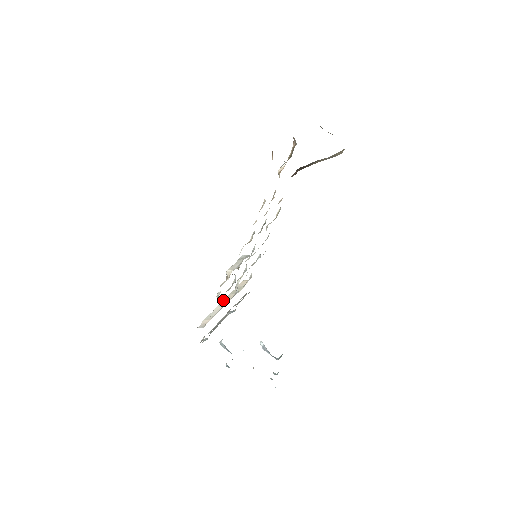
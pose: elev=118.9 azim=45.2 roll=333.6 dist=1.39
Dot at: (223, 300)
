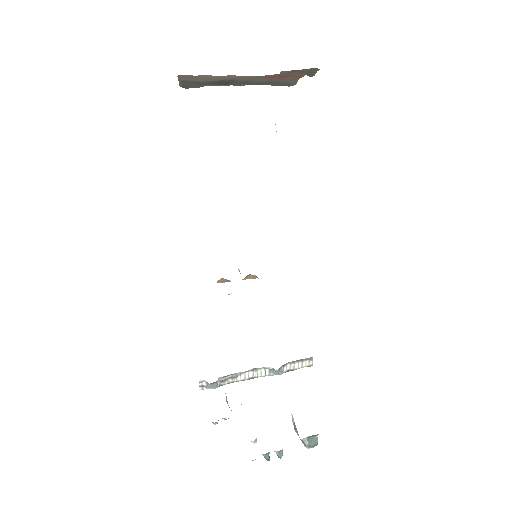
Dot at: occluded
